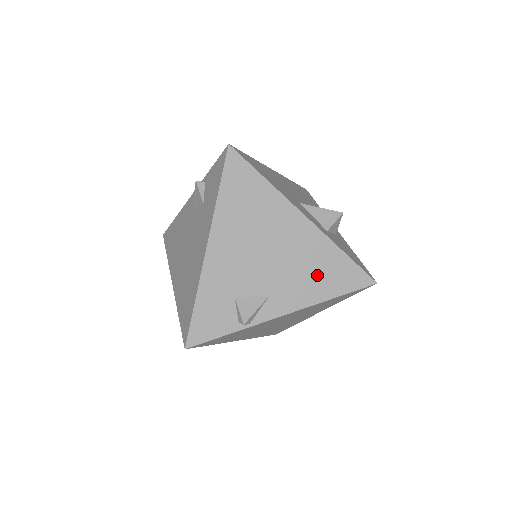
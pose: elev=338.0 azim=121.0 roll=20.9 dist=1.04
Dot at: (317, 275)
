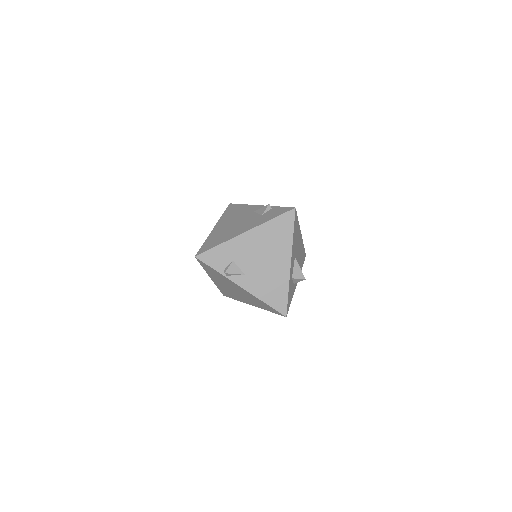
Dot at: (270, 288)
